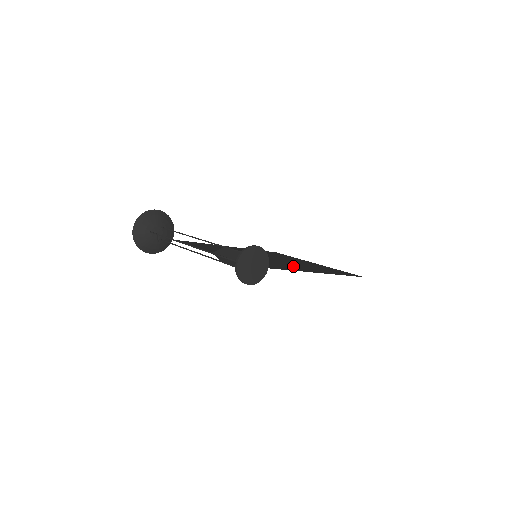
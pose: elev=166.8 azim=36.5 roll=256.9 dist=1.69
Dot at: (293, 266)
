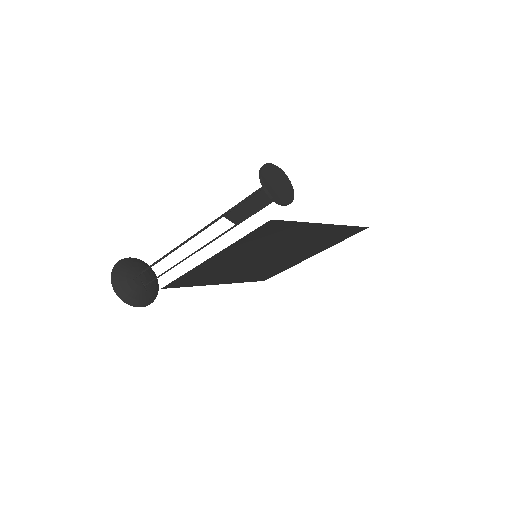
Dot at: (300, 237)
